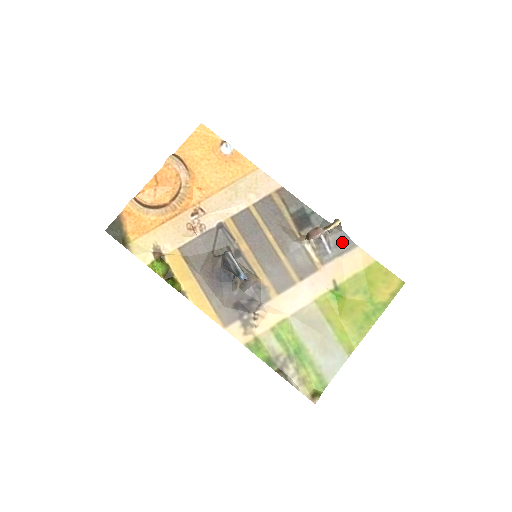
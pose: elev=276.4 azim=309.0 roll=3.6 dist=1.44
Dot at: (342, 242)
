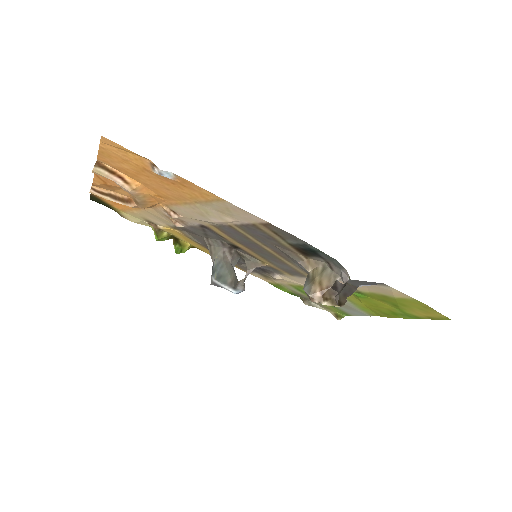
Dot at: (363, 282)
